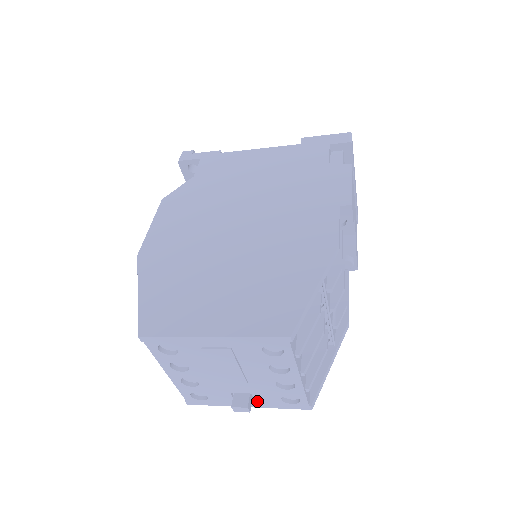
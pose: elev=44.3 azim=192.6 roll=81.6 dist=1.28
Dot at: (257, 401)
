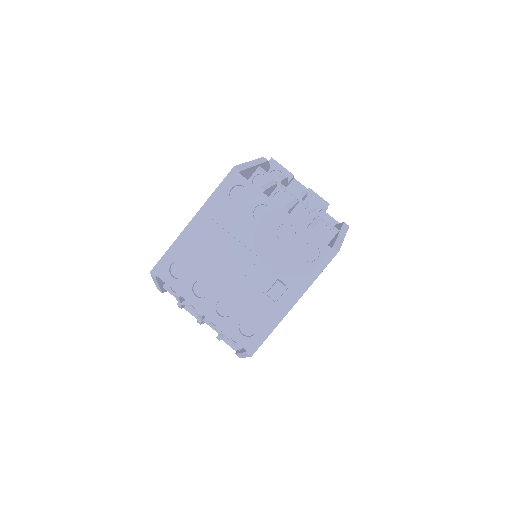
Dot at: (292, 285)
